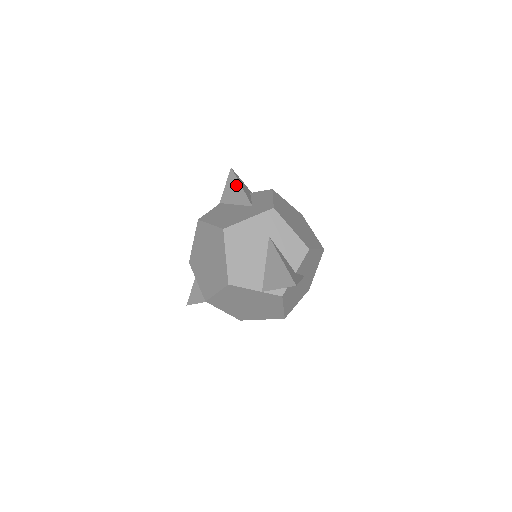
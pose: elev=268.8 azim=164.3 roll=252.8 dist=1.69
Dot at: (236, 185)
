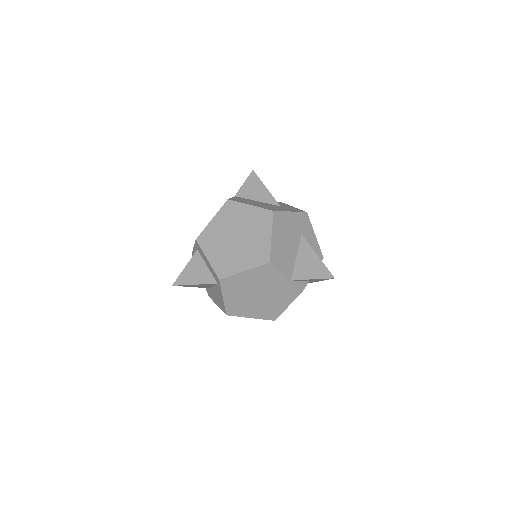
Dot at: (259, 185)
